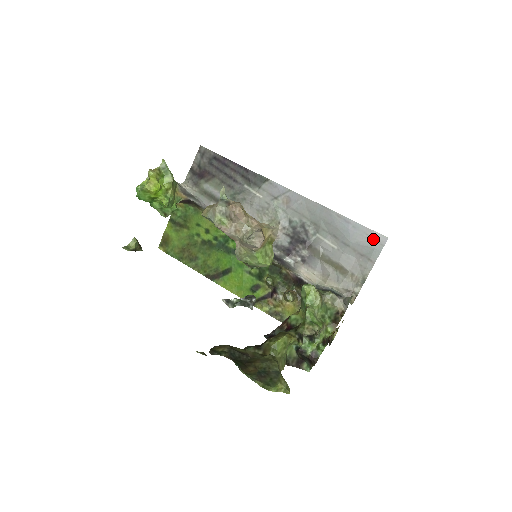
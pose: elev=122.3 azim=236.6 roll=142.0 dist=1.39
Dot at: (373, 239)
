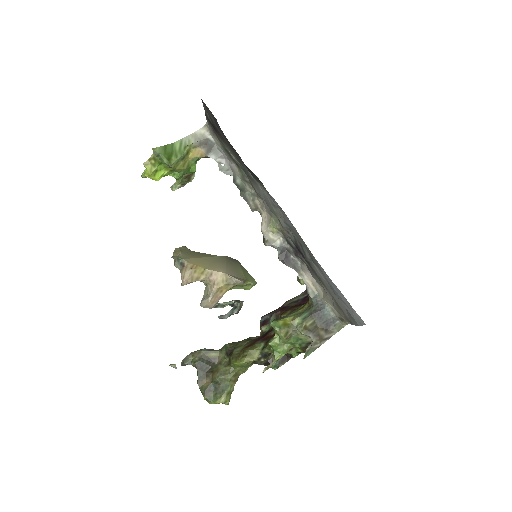
Dot at: (353, 313)
